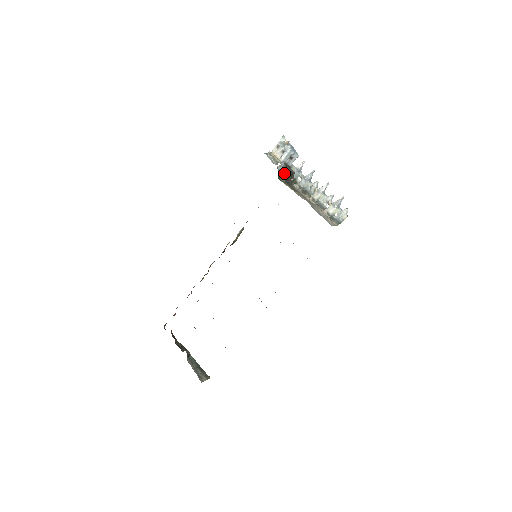
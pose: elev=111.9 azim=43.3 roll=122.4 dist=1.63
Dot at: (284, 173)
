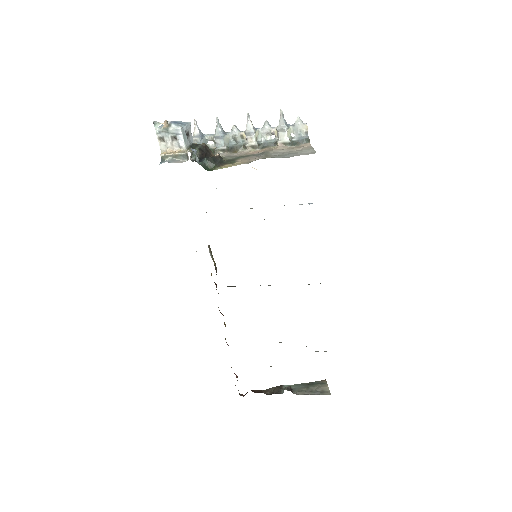
Dot at: (205, 158)
